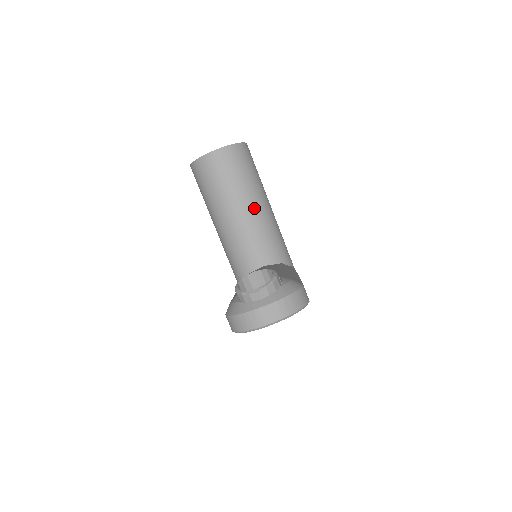
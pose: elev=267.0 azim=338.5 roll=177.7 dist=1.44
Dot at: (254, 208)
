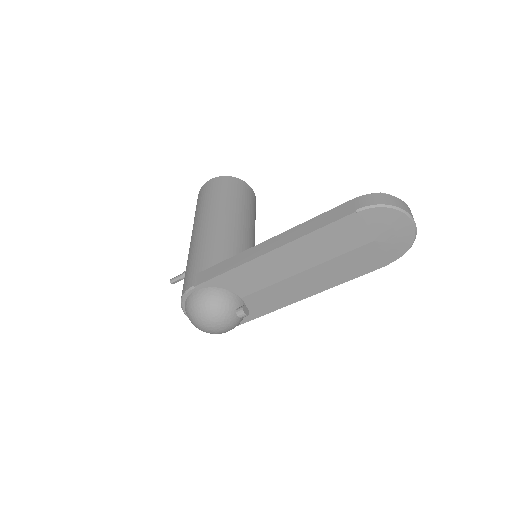
Dot at: occluded
